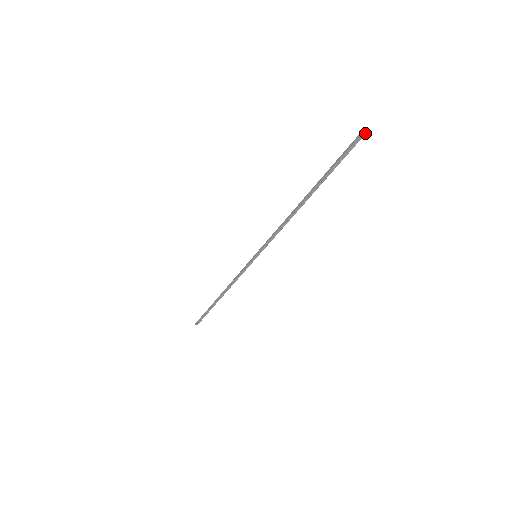
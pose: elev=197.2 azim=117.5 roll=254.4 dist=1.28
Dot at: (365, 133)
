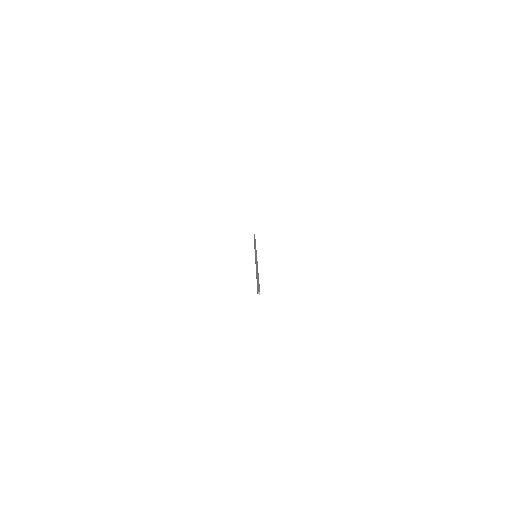
Dot at: (259, 294)
